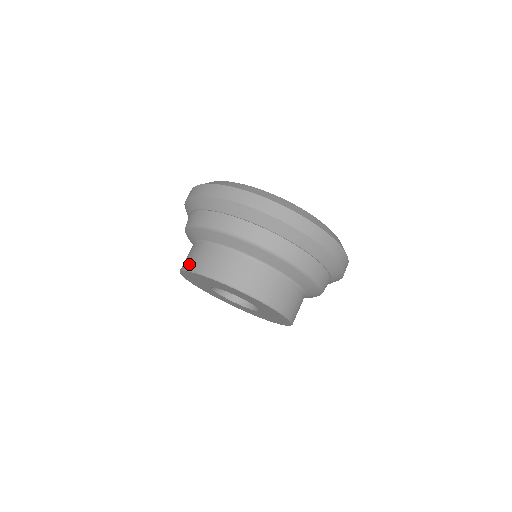
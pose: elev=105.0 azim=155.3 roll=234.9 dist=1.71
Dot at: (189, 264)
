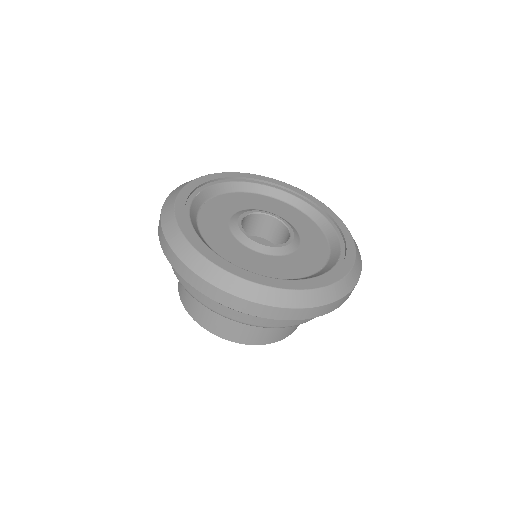
Dot at: occluded
